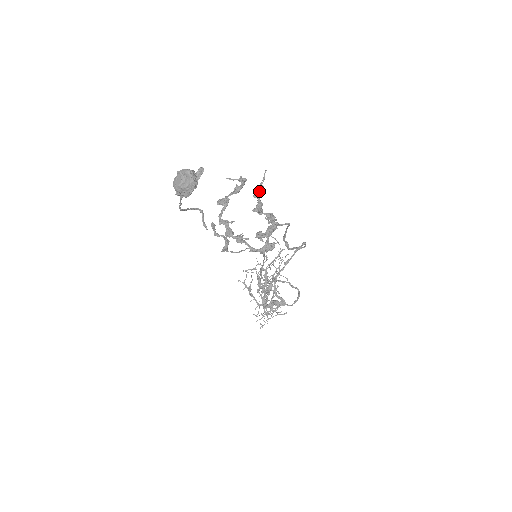
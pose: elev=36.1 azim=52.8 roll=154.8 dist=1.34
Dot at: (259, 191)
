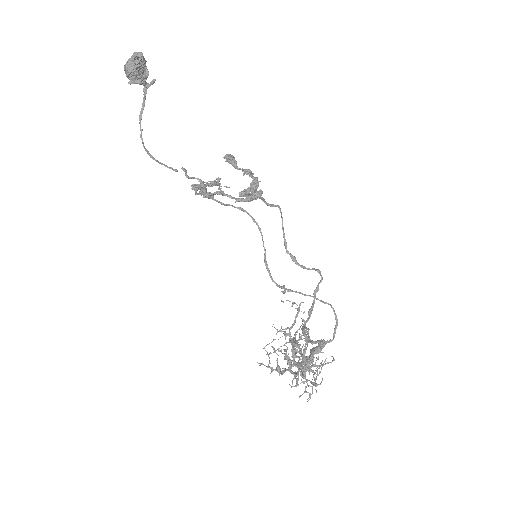
Dot at: (229, 154)
